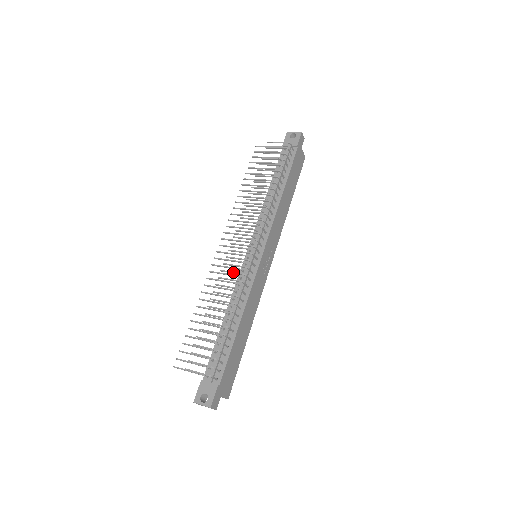
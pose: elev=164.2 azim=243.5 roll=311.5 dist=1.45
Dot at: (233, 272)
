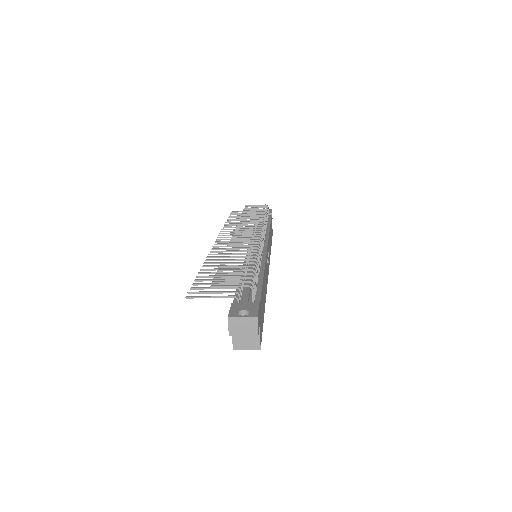
Dot at: (245, 242)
